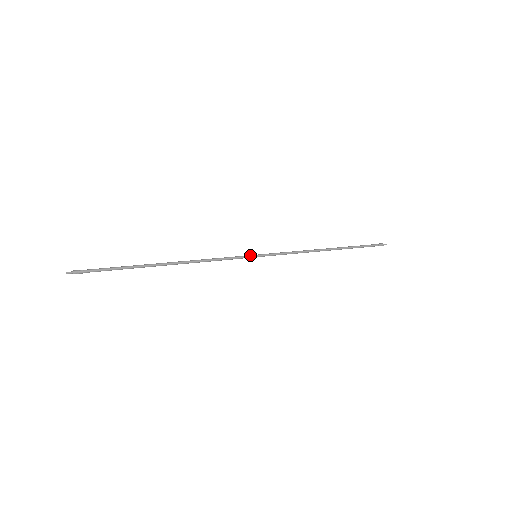
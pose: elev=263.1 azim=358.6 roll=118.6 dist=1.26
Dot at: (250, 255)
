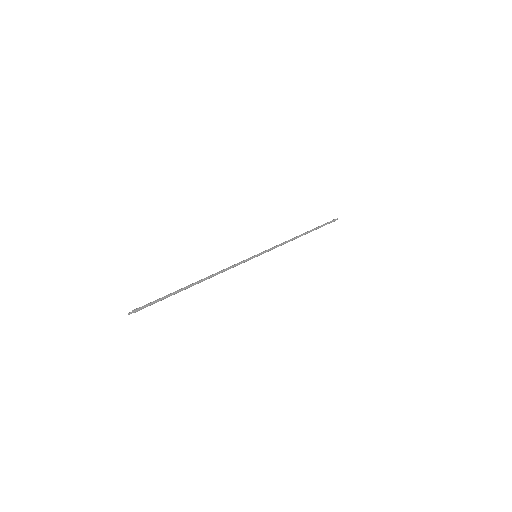
Dot at: (252, 257)
